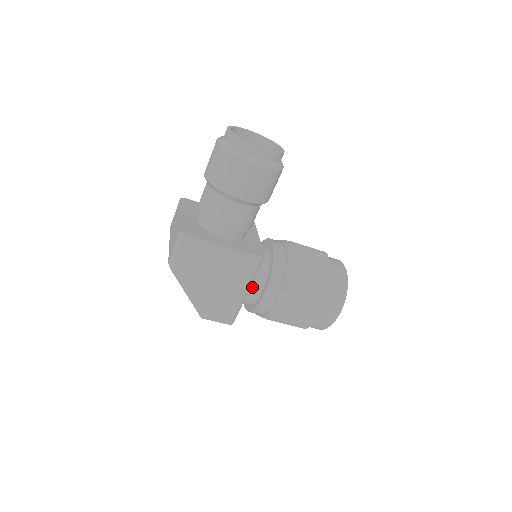
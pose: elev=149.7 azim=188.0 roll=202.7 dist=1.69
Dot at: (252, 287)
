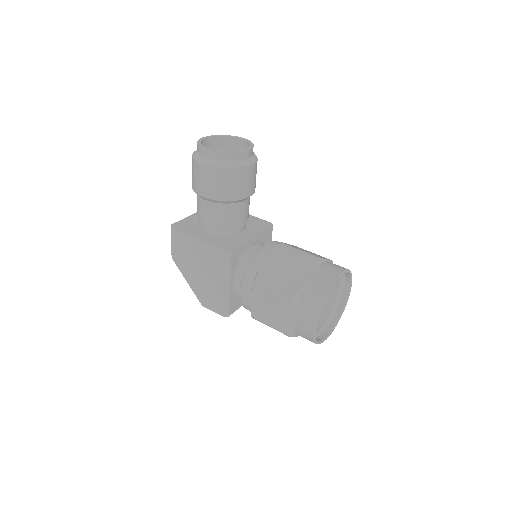
Dot at: (235, 282)
